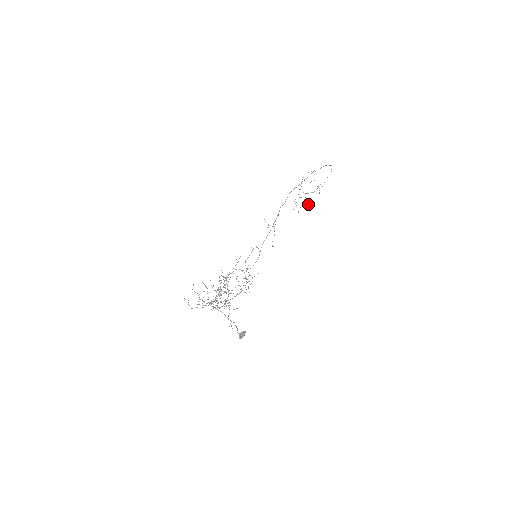
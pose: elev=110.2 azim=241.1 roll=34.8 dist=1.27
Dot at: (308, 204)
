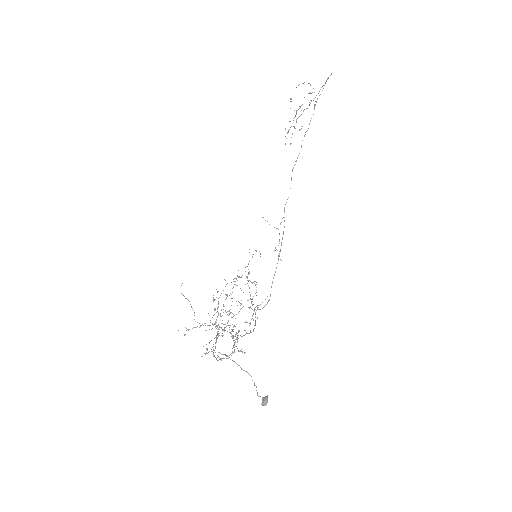
Dot at: occluded
